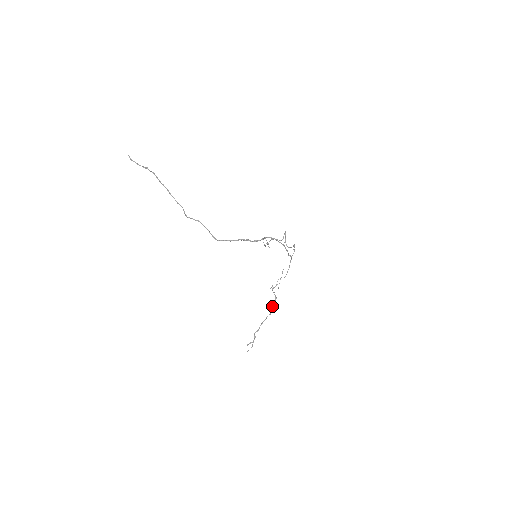
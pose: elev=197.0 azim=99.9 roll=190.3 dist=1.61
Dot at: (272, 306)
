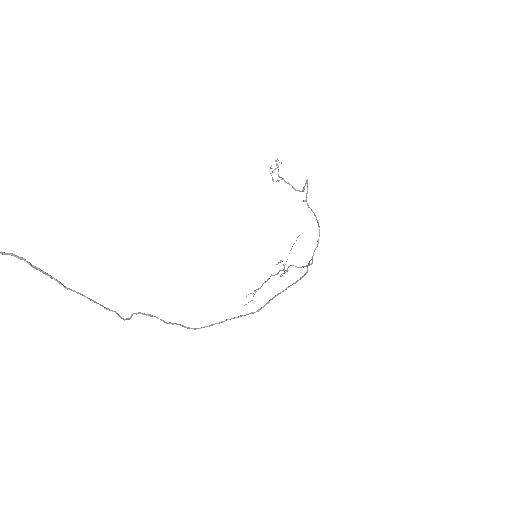
Dot at: occluded
